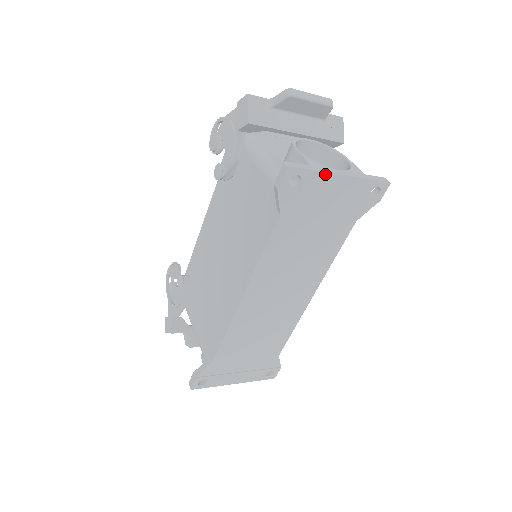
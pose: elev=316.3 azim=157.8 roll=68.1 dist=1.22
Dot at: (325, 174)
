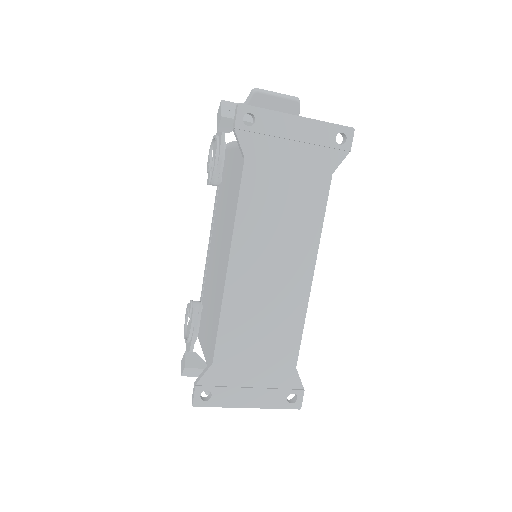
Dot at: (279, 114)
